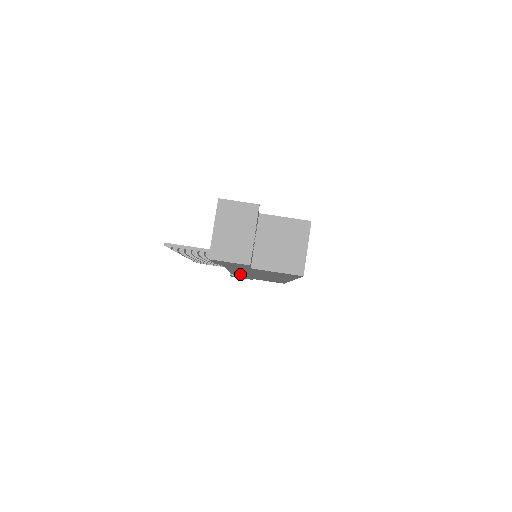
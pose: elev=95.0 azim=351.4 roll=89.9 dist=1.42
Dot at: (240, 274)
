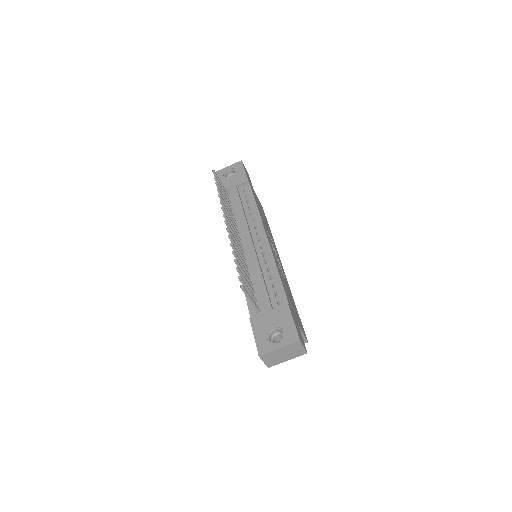
Dot at: occluded
